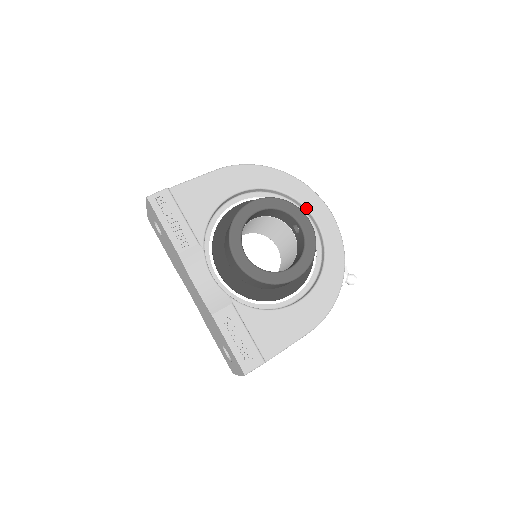
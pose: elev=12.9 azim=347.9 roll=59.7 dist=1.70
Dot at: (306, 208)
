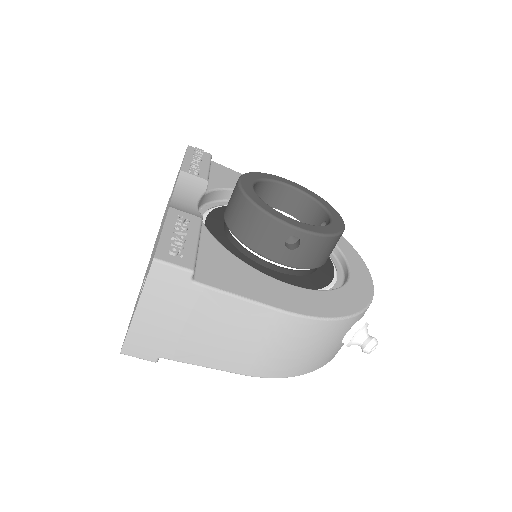
Dot at: (340, 251)
